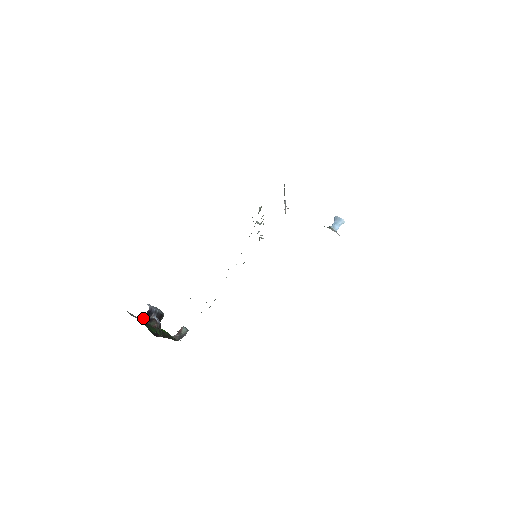
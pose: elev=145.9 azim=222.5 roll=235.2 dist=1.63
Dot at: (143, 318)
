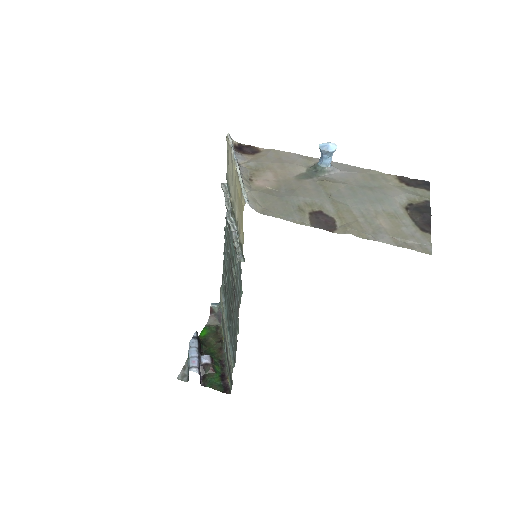
Dot at: occluded
